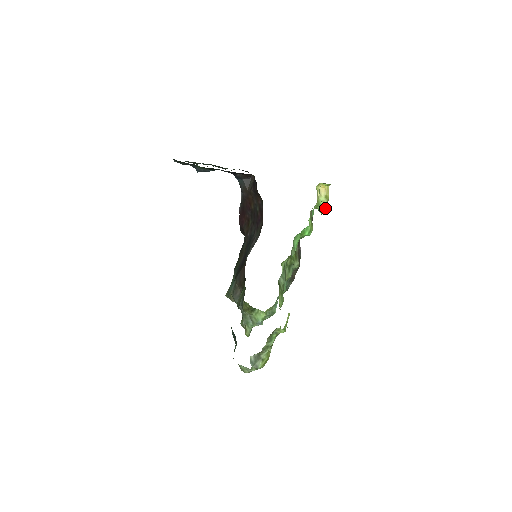
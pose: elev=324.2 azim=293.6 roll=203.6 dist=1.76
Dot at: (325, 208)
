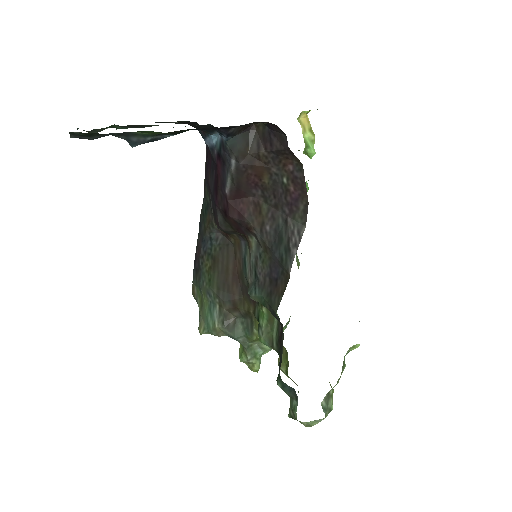
Dot at: (312, 148)
